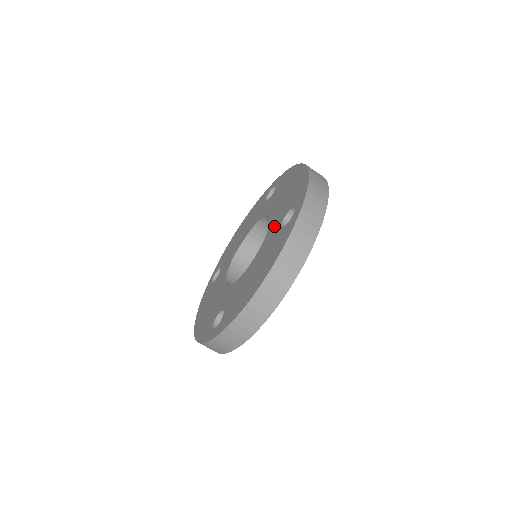
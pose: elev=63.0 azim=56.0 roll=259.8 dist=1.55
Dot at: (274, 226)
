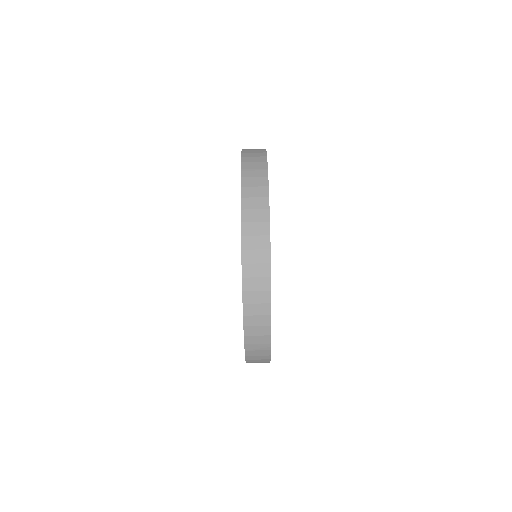
Dot at: occluded
